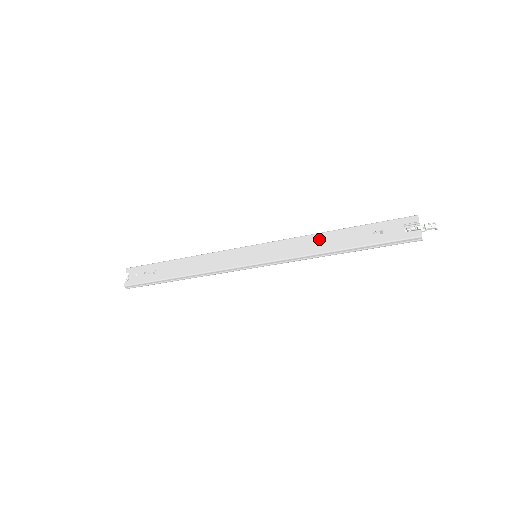
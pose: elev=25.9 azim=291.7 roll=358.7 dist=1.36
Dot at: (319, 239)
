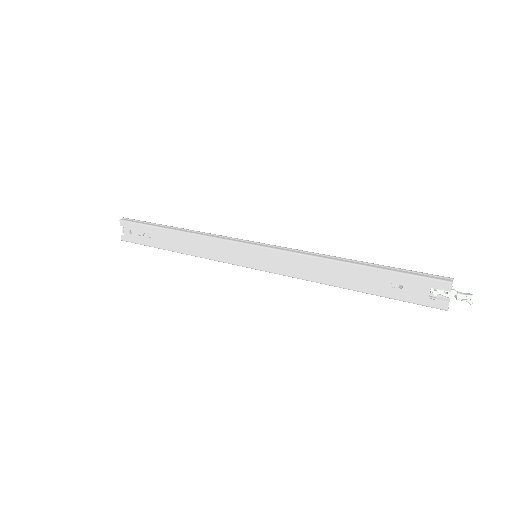
Dot at: (327, 267)
